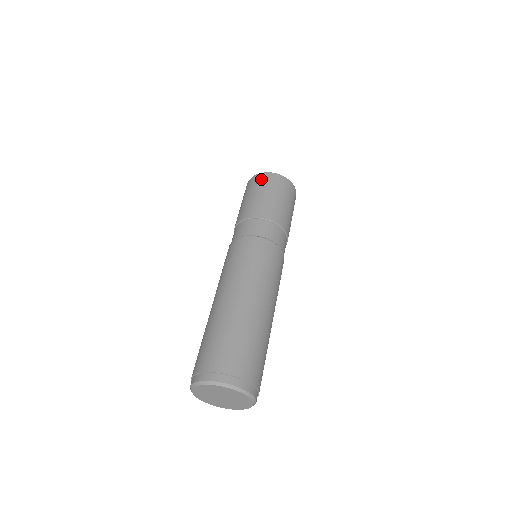
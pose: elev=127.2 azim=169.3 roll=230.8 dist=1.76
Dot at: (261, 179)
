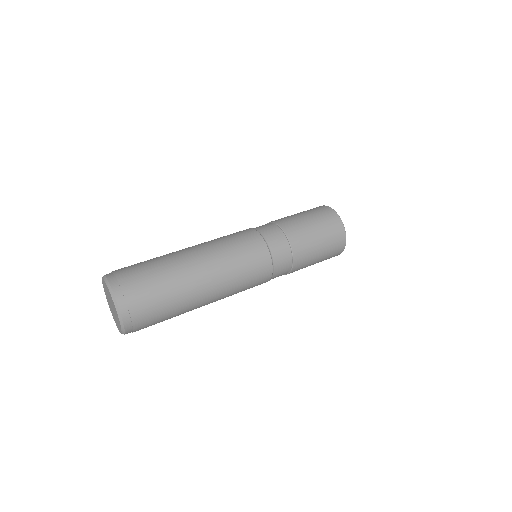
Dot at: (315, 208)
